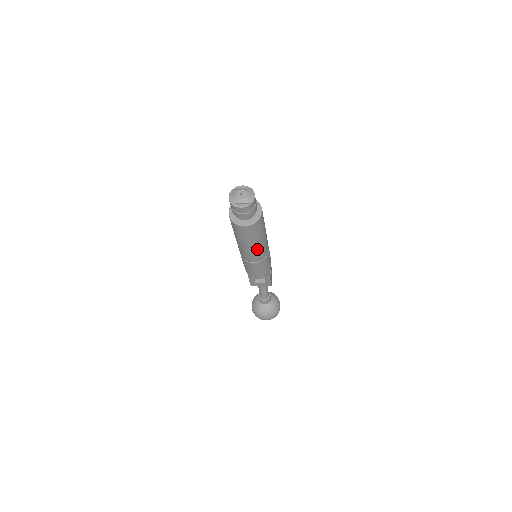
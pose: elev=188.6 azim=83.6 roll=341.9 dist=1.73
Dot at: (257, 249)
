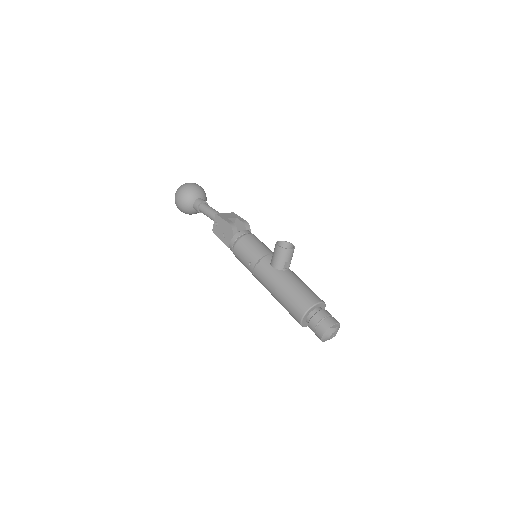
Dot at: occluded
